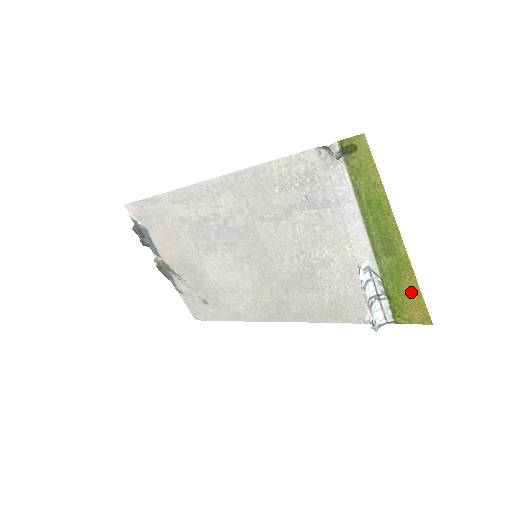
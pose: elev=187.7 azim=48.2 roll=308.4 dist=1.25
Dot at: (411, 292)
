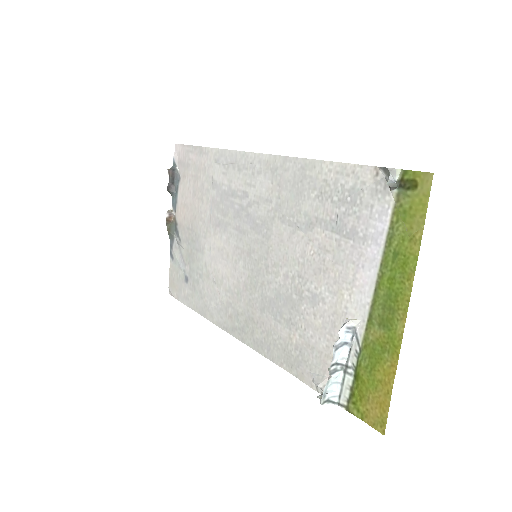
Dot at: (382, 383)
